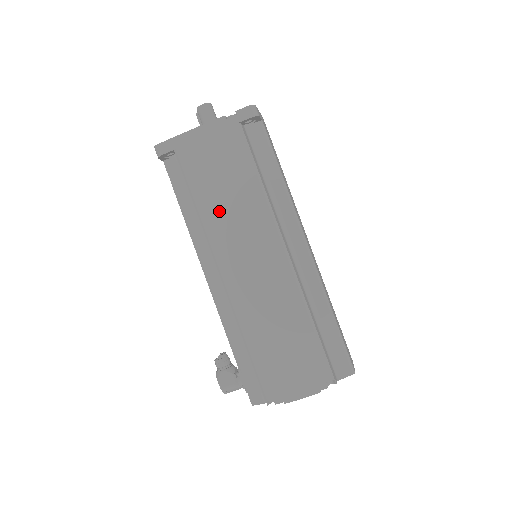
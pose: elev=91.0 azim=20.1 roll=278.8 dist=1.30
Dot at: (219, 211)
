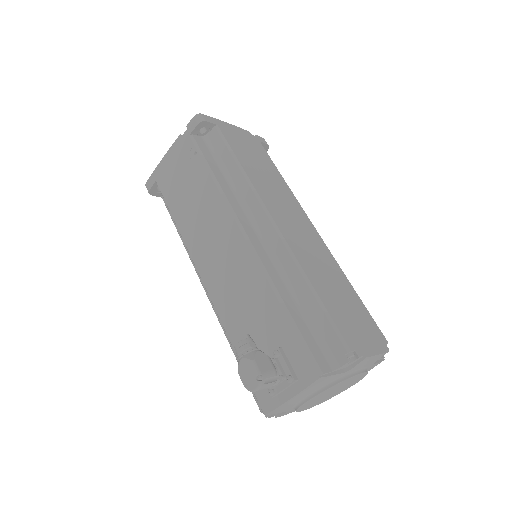
Dot at: (261, 179)
